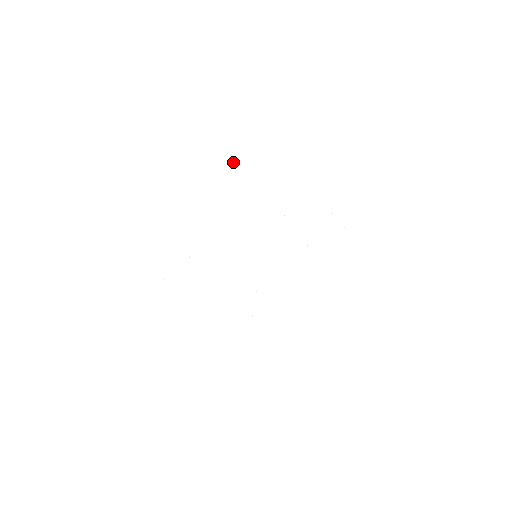
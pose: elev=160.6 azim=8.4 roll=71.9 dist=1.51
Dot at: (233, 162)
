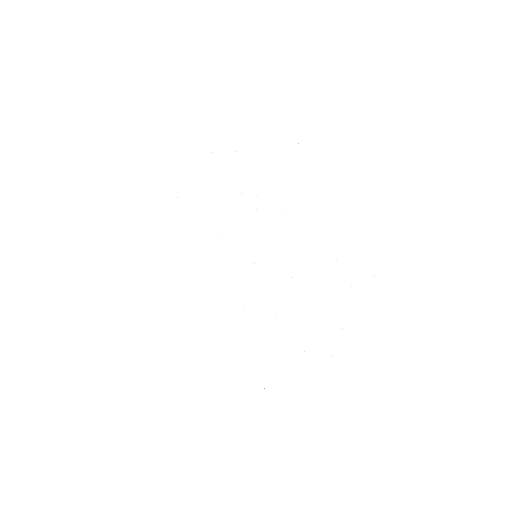
Dot at: occluded
